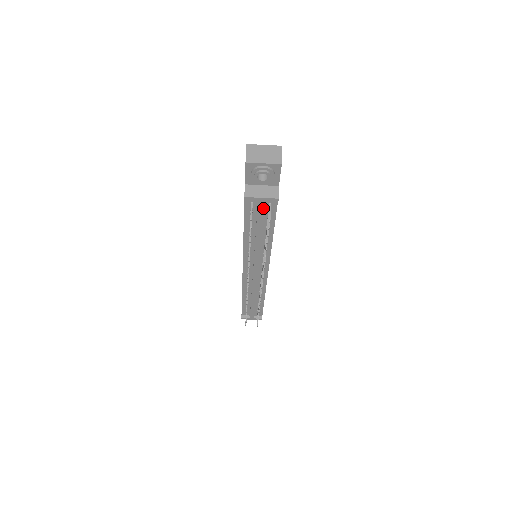
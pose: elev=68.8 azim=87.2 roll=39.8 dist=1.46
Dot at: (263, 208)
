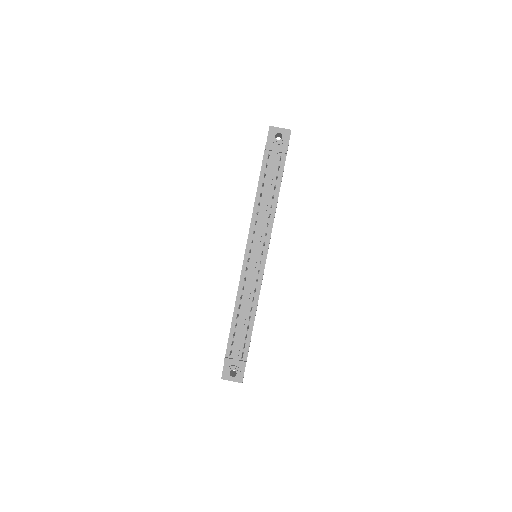
Dot at: (276, 159)
